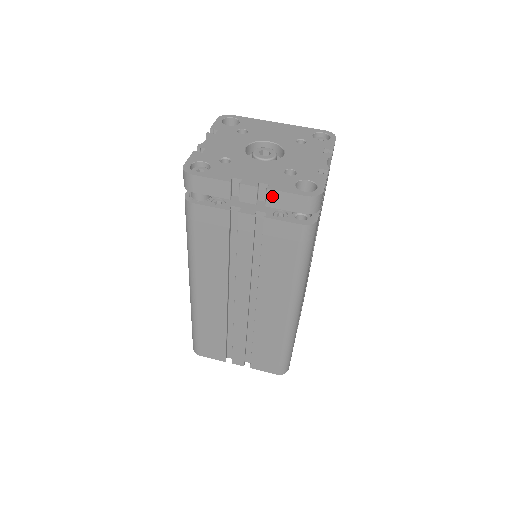
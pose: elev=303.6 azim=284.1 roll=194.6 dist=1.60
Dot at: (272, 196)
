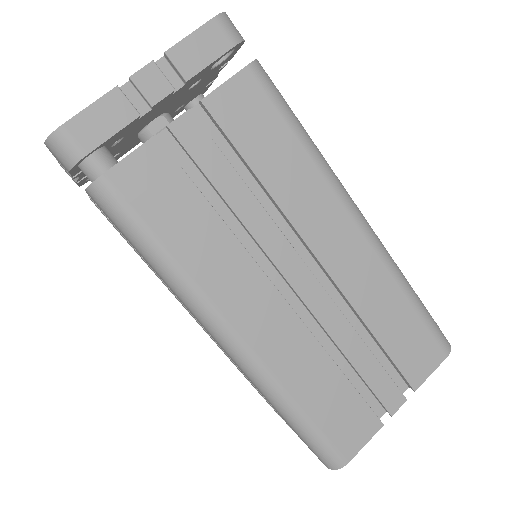
Dot at: (180, 57)
